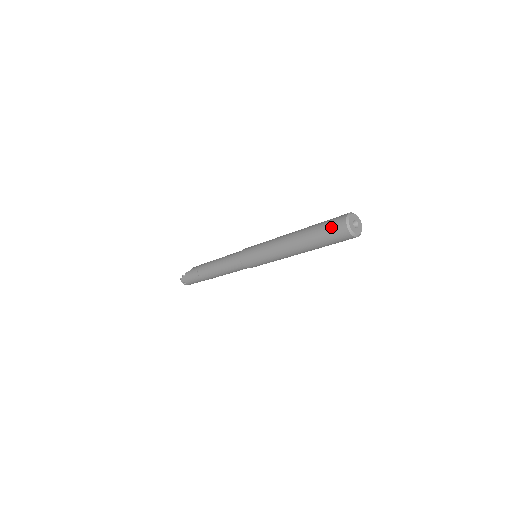
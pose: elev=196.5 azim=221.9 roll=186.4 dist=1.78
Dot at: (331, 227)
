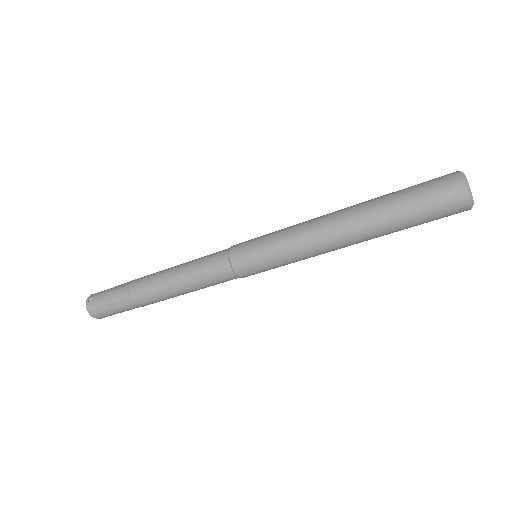
Dot at: occluded
